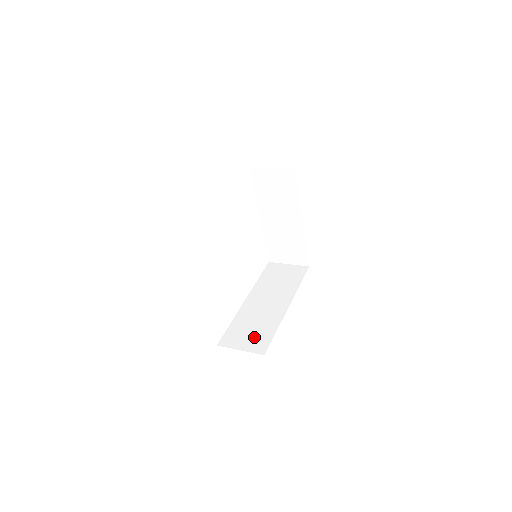
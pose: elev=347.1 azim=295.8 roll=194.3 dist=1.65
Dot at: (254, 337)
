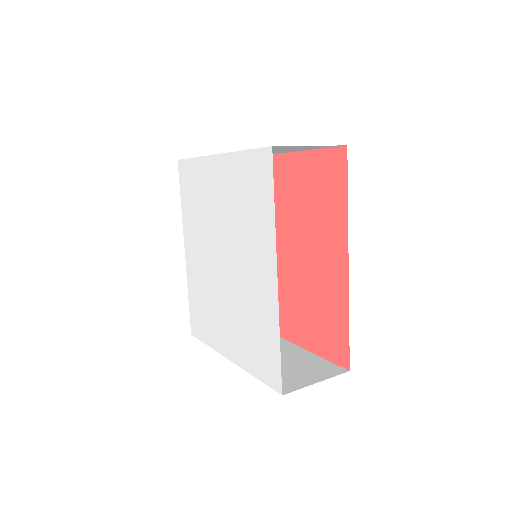
Dot at: occluded
